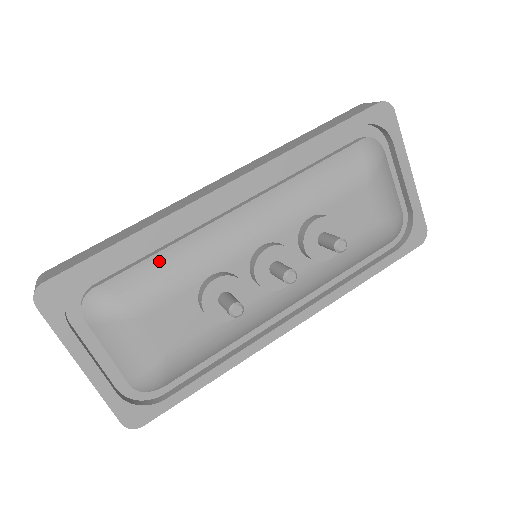
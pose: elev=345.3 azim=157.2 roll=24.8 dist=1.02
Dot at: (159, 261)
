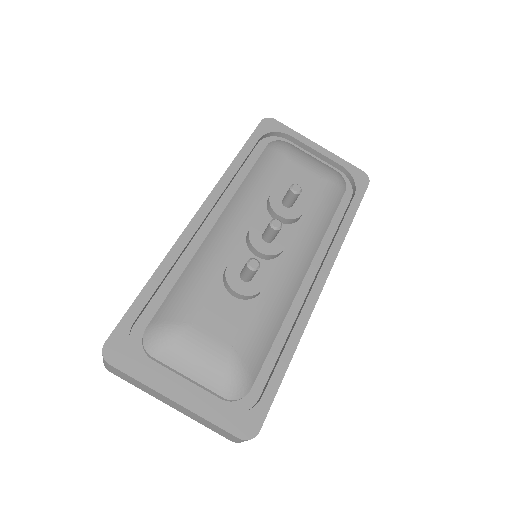
Dot at: (182, 283)
